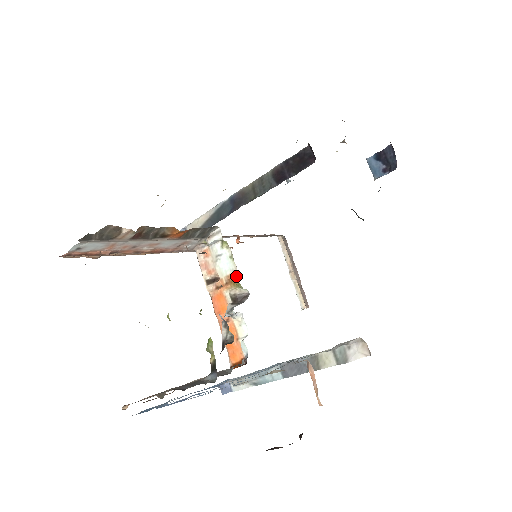
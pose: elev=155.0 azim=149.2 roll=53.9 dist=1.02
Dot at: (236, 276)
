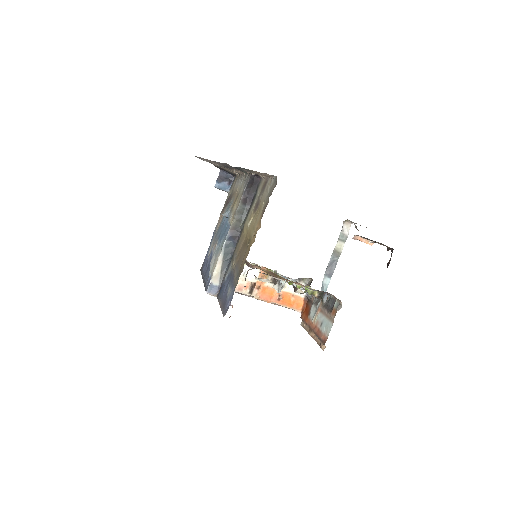
Dot at: occluded
